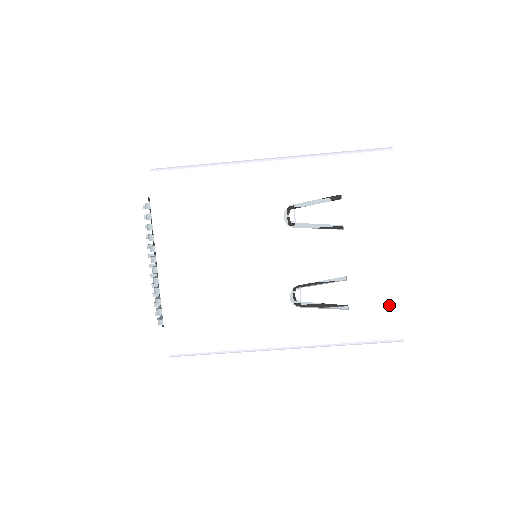
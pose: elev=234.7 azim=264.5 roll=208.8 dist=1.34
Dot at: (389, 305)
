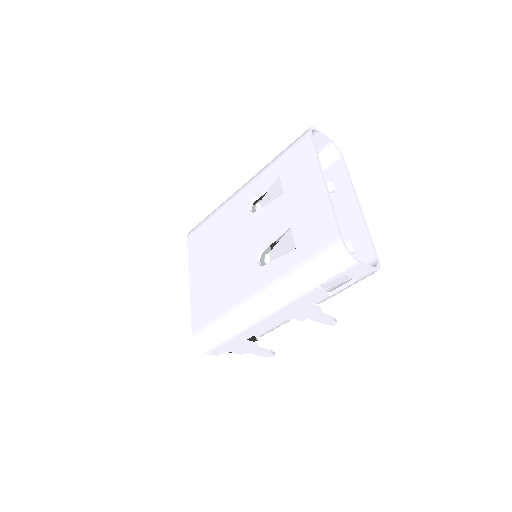
Dot at: (324, 228)
